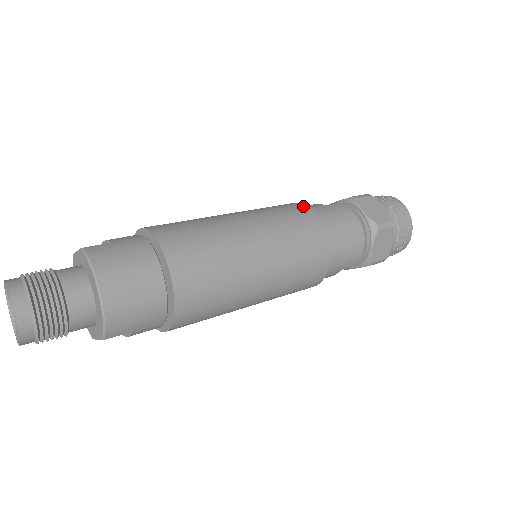
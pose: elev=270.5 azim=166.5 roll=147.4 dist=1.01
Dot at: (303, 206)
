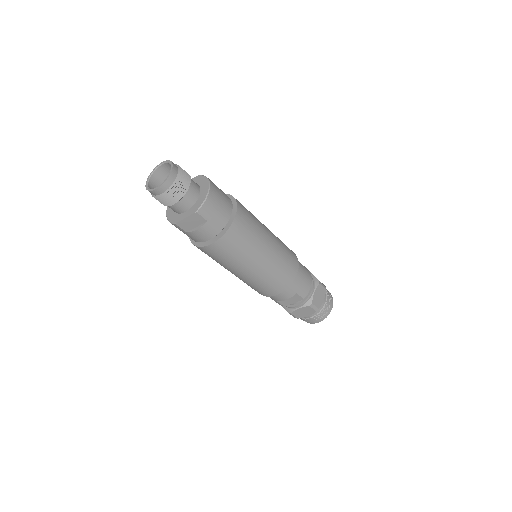
Dot at: occluded
